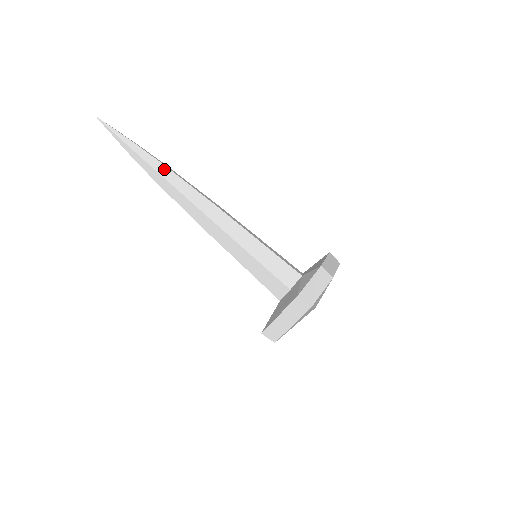
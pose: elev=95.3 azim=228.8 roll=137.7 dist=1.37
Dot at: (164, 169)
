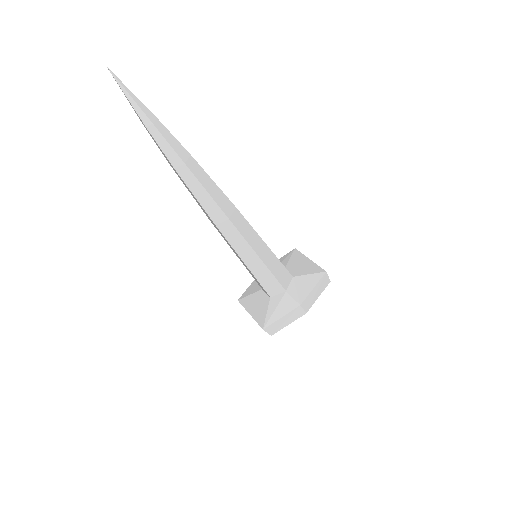
Dot at: (184, 169)
